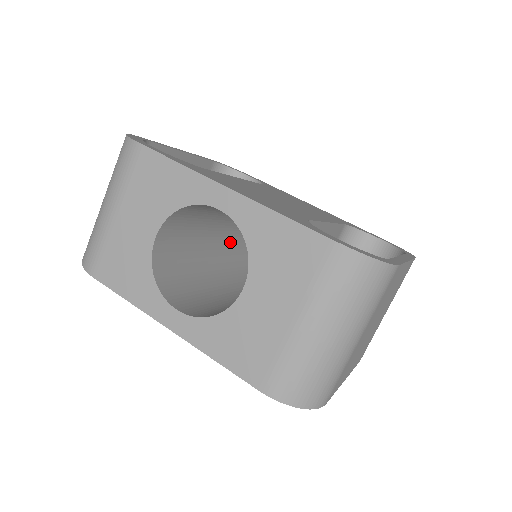
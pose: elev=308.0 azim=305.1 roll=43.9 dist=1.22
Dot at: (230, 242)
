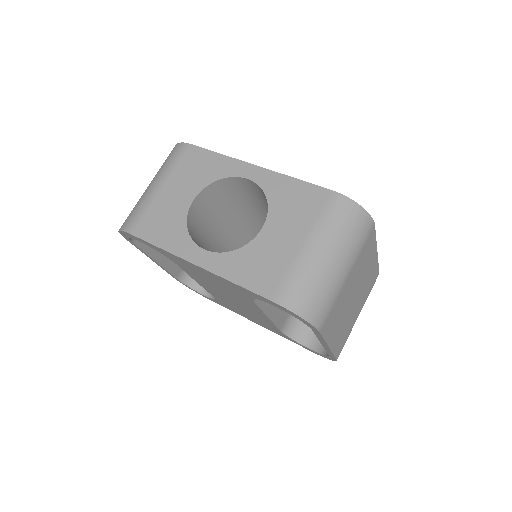
Dot at: occluded
